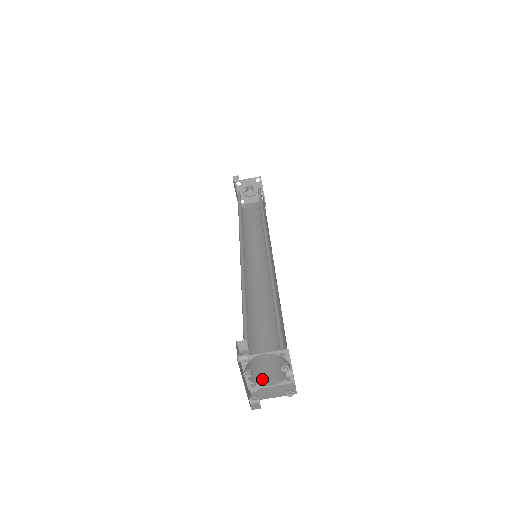
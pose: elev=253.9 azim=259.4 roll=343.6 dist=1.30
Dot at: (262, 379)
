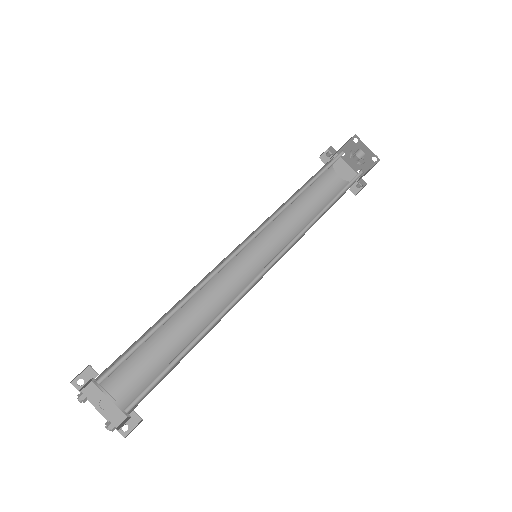
Dot at: occluded
